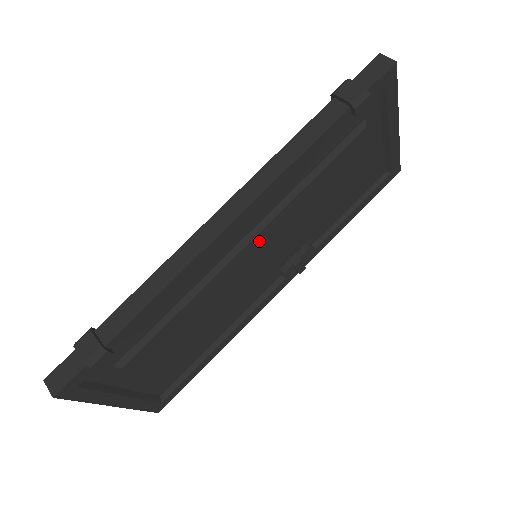
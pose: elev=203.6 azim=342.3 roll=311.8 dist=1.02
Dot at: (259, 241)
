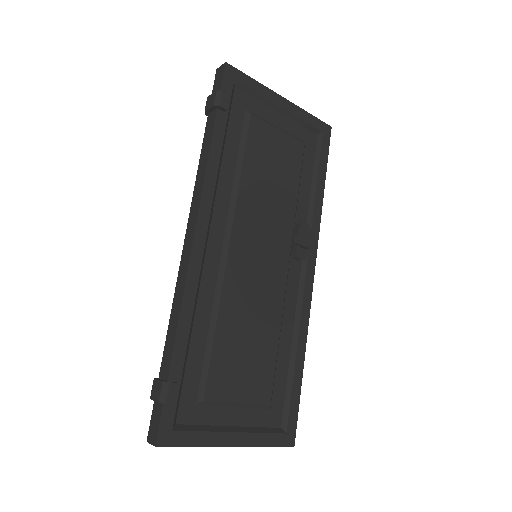
Dot at: (239, 239)
